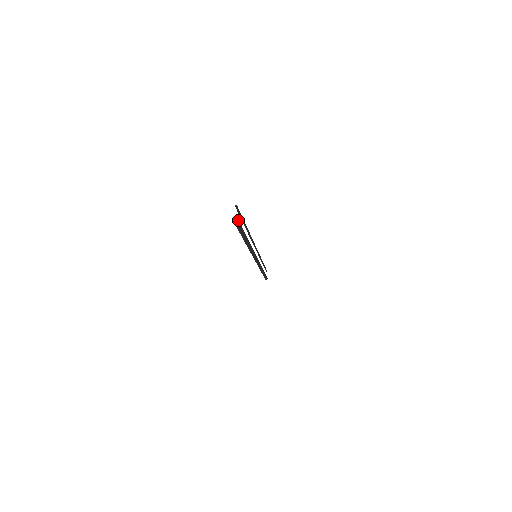
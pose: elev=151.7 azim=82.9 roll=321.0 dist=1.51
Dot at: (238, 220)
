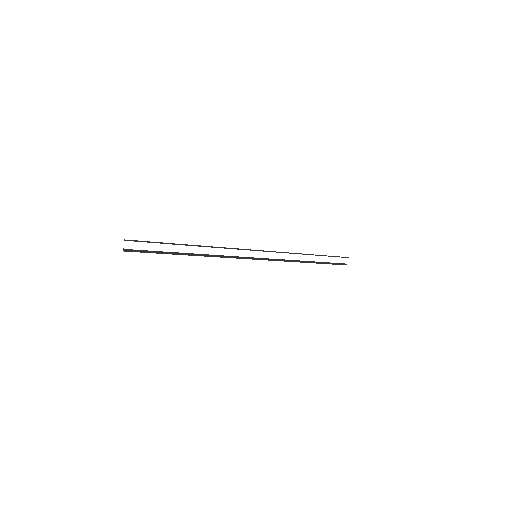
Dot at: (132, 249)
